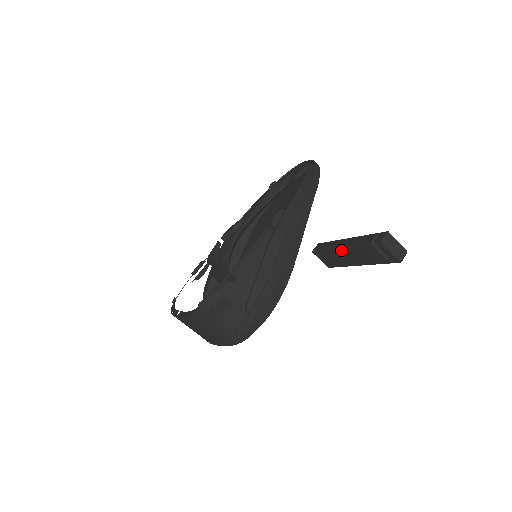
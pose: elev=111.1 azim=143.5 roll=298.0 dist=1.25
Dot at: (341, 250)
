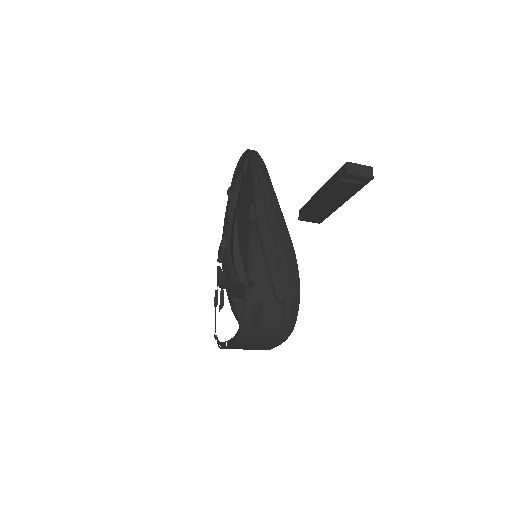
Dot at: (320, 202)
